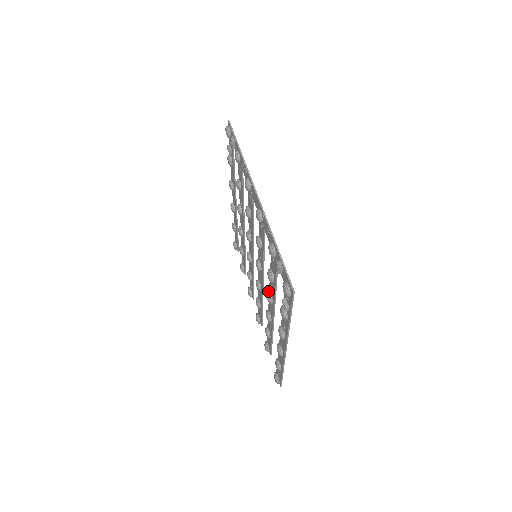
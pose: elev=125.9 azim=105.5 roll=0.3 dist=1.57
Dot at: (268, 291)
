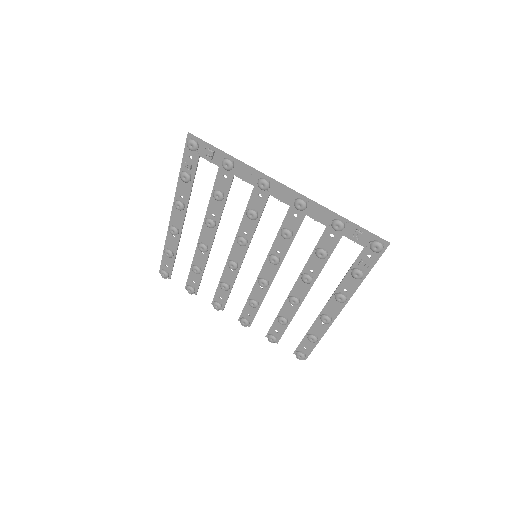
Dot at: (305, 274)
